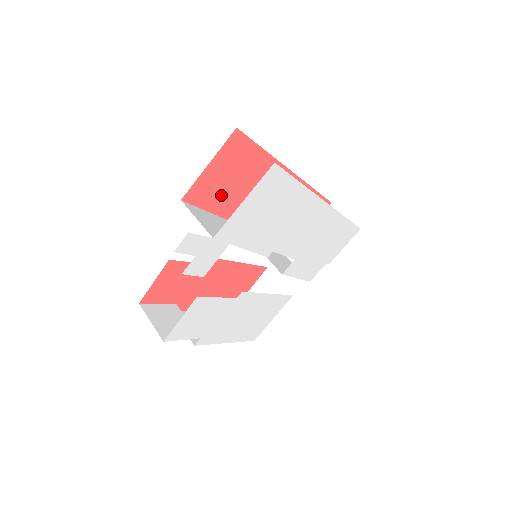
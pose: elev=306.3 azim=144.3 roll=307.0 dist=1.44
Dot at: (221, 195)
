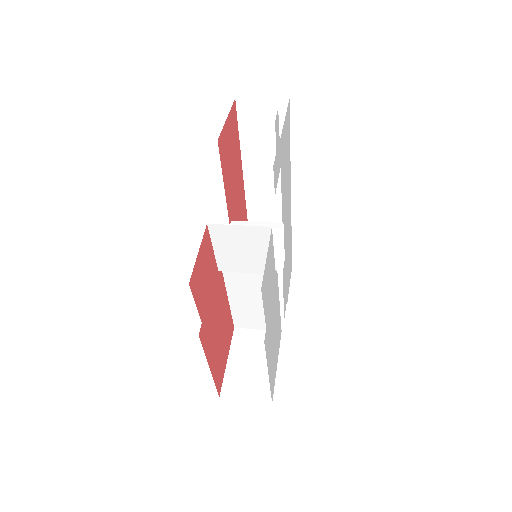
Dot at: (227, 168)
